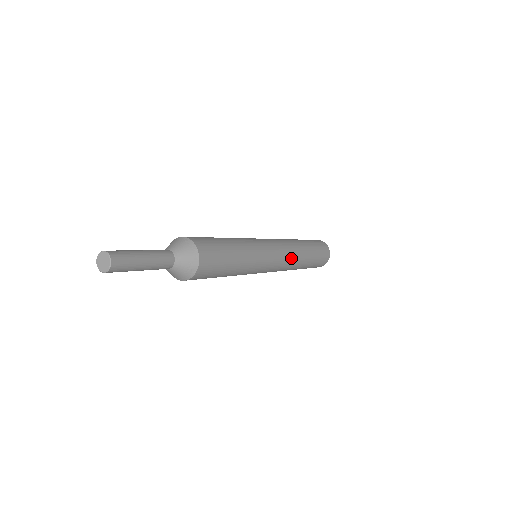
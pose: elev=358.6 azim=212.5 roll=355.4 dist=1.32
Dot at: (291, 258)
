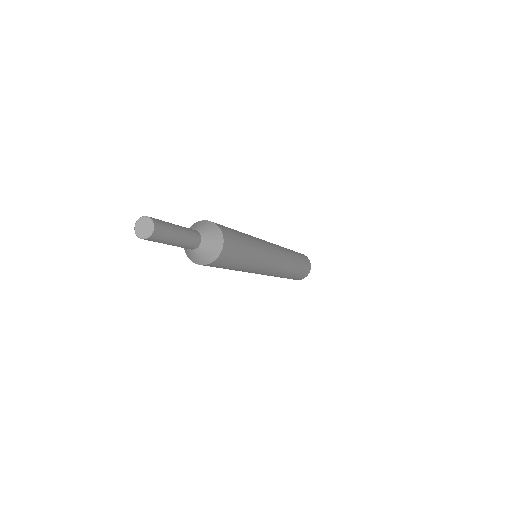
Dot at: (285, 263)
